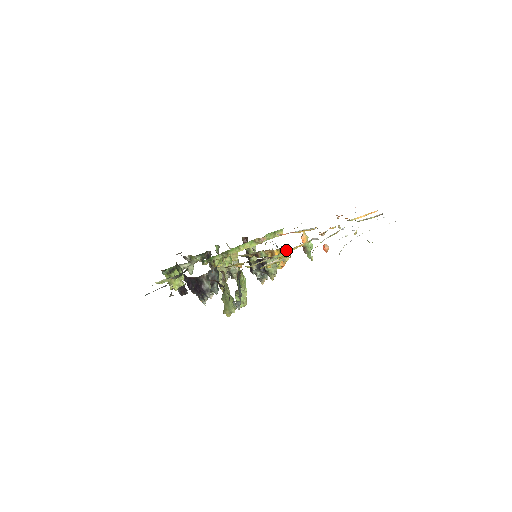
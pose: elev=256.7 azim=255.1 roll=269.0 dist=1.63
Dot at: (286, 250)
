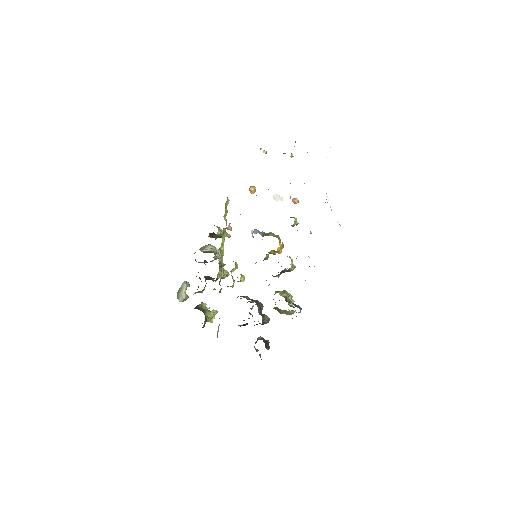
Dot at: occluded
